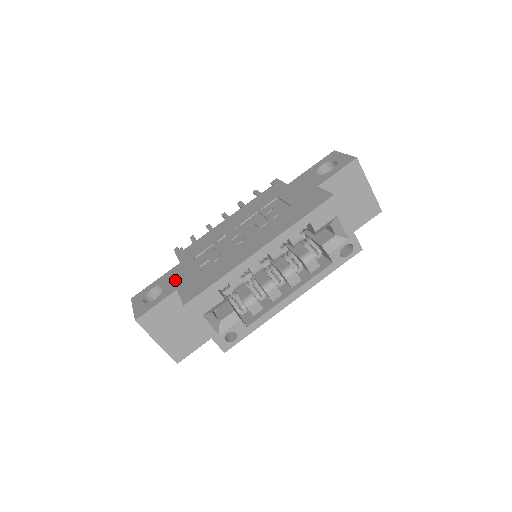
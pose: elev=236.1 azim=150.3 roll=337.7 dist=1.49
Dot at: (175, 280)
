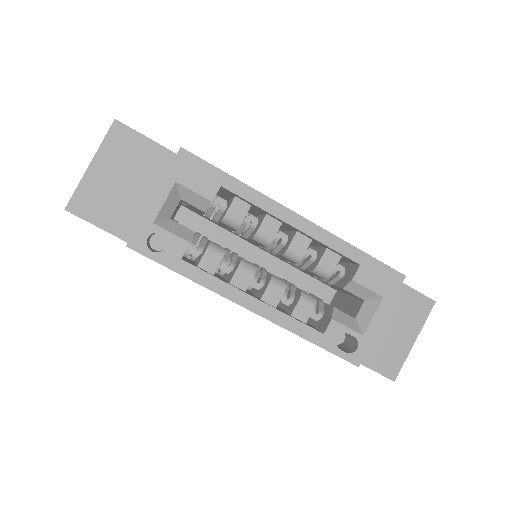
Dot at: occluded
